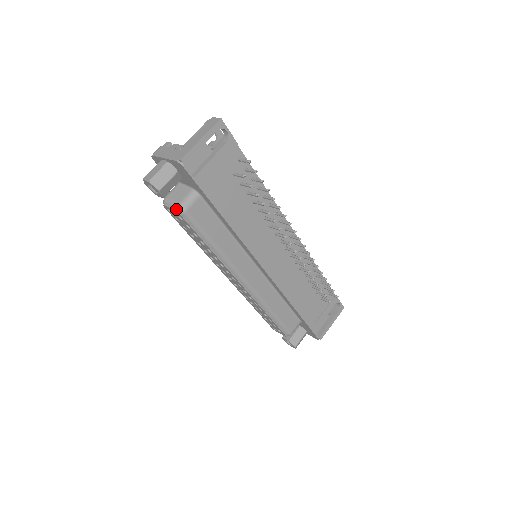
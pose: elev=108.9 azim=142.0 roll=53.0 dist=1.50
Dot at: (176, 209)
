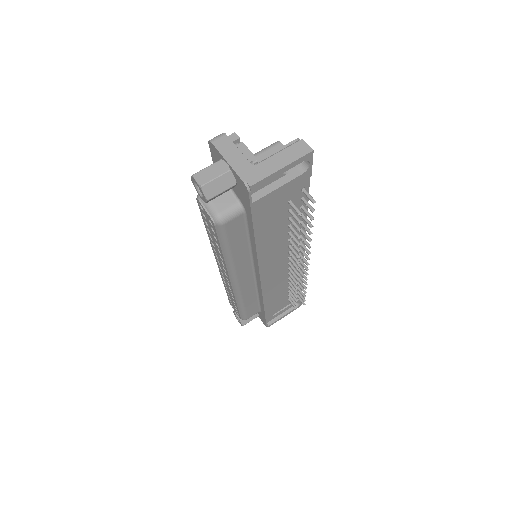
Dot at: (212, 217)
